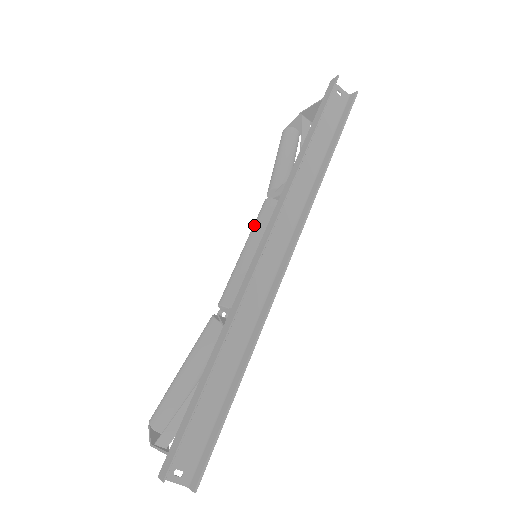
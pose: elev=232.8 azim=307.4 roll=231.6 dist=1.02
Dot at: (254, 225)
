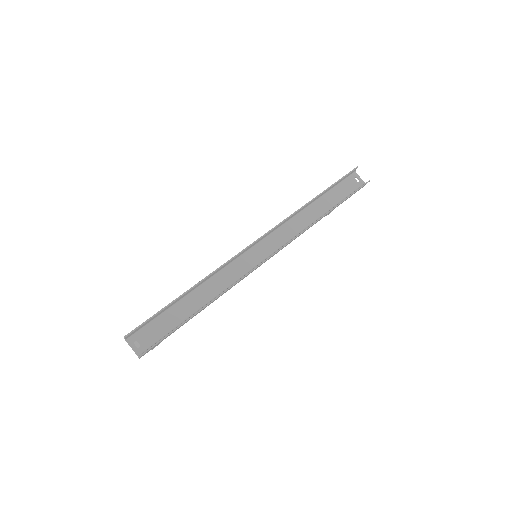
Dot at: occluded
